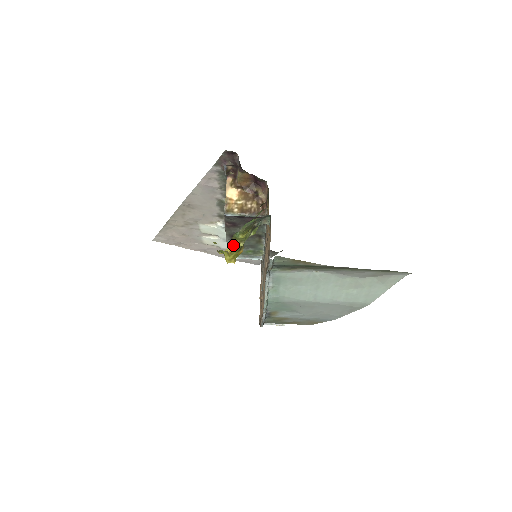
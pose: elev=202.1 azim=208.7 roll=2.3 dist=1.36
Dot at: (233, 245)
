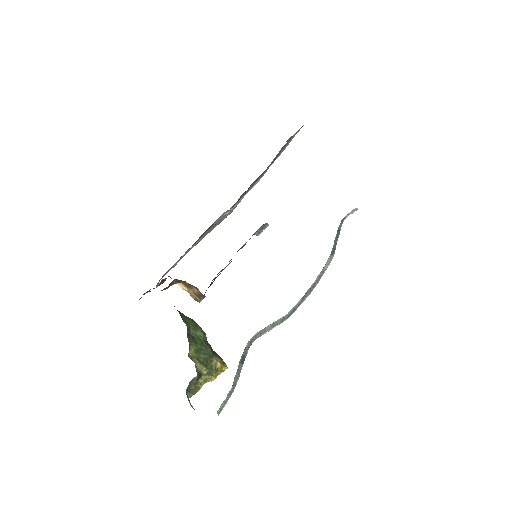
Dot at: (209, 380)
